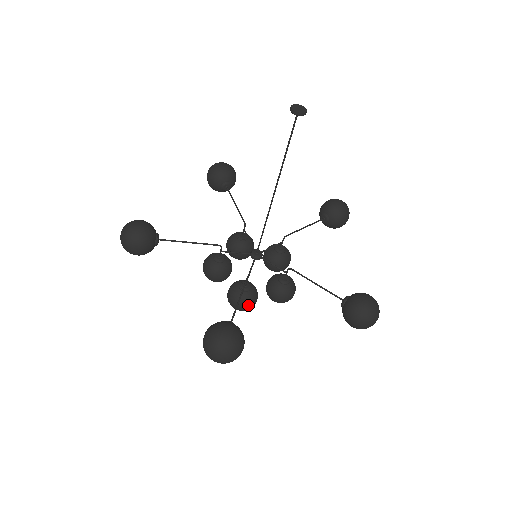
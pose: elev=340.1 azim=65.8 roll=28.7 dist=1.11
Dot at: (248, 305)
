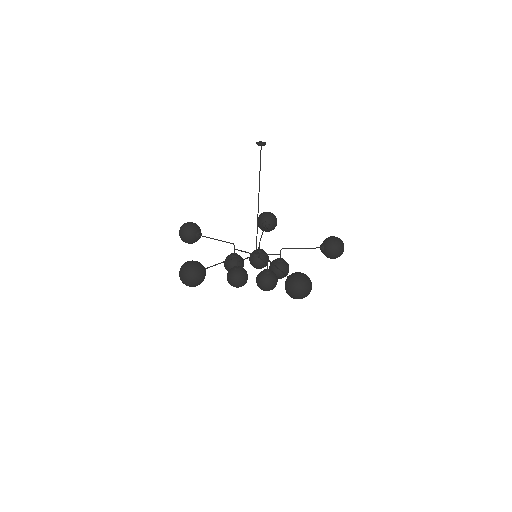
Dot at: (235, 280)
